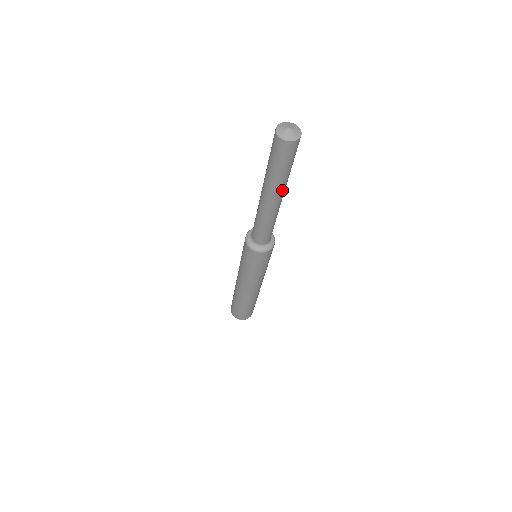
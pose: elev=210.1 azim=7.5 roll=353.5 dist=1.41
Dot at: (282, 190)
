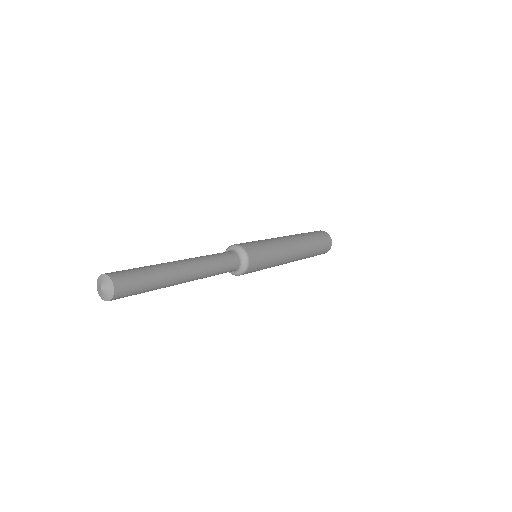
Dot at: (175, 279)
